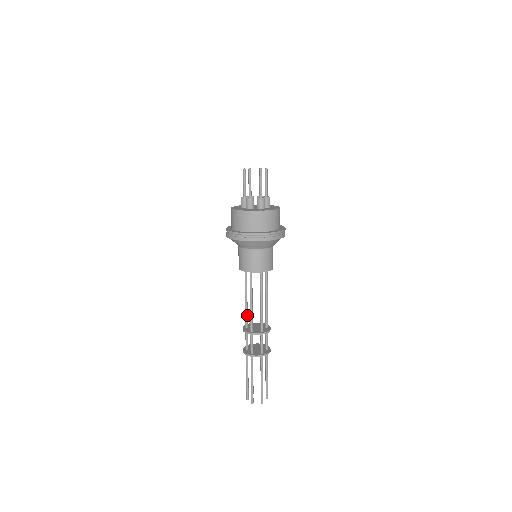
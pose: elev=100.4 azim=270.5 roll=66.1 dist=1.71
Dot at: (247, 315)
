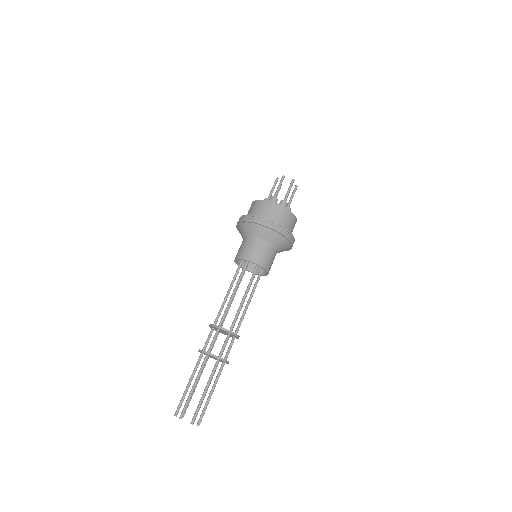
Dot at: occluded
